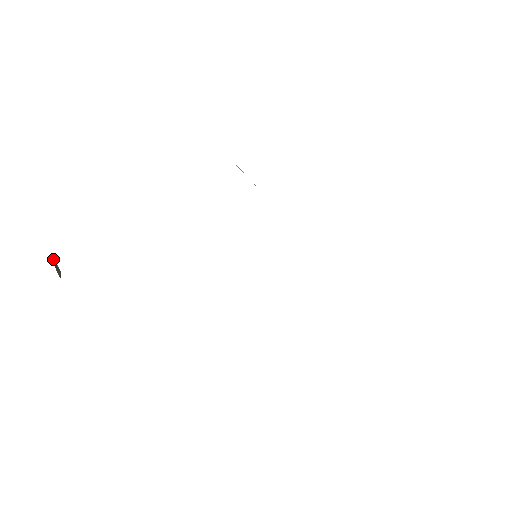
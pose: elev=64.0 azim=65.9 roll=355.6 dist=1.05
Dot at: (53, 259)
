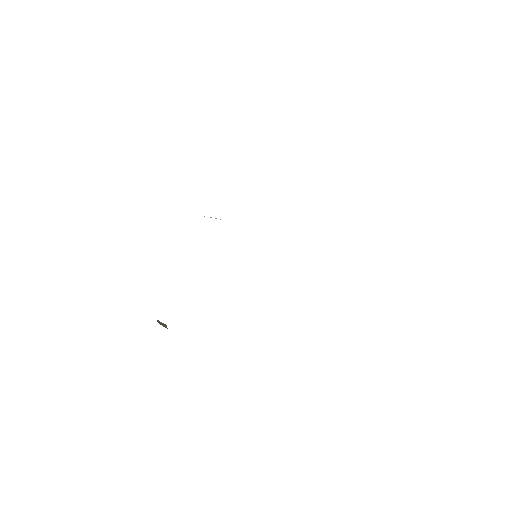
Dot at: (157, 321)
